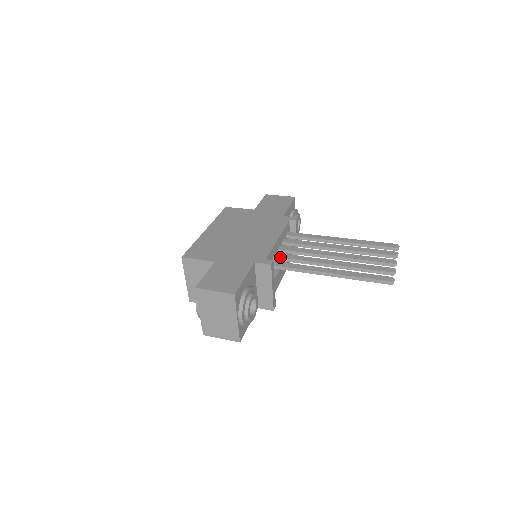
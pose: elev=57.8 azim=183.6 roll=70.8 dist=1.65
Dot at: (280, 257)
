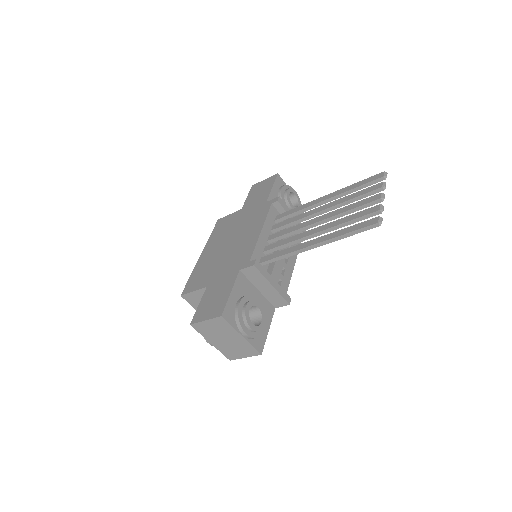
Dot at: (269, 249)
